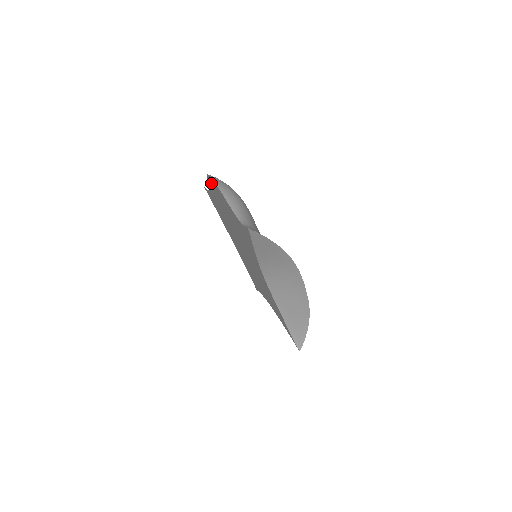
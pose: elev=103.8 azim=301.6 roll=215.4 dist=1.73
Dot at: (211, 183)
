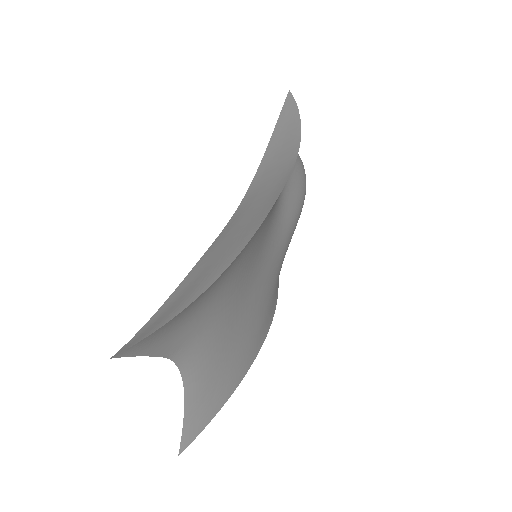
Dot at: occluded
